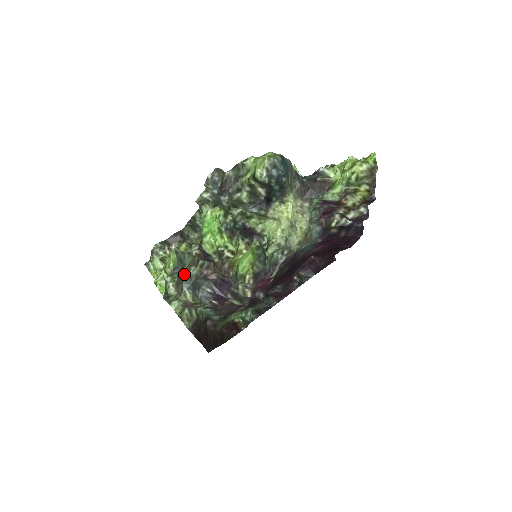
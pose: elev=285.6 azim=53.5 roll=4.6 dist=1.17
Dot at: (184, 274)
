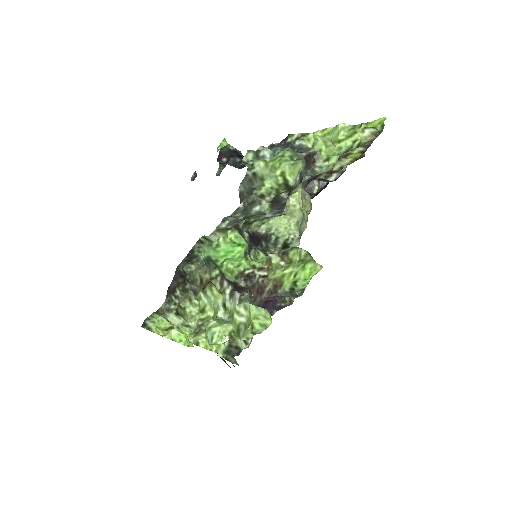
Dot at: occluded
